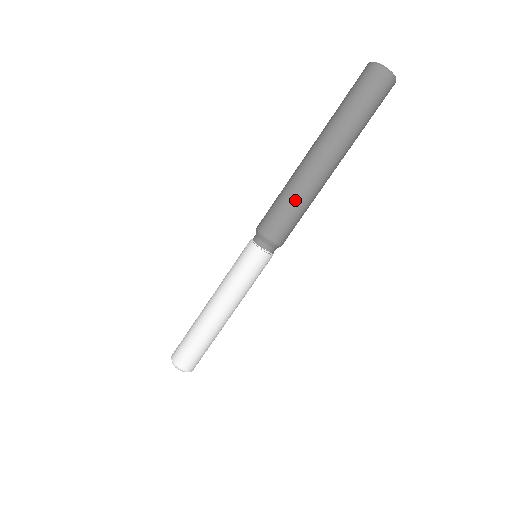
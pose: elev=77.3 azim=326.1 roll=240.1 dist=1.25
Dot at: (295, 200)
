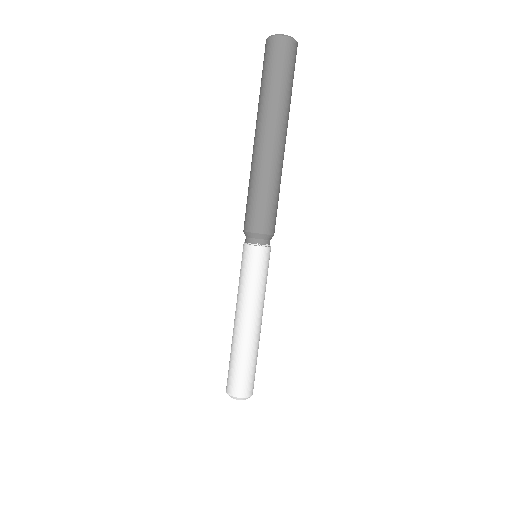
Dot at: (262, 186)
